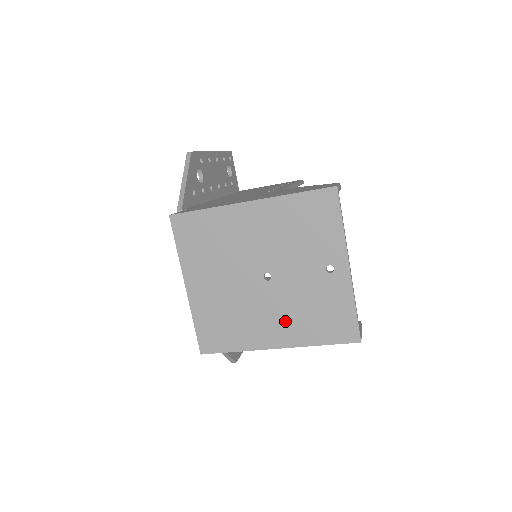
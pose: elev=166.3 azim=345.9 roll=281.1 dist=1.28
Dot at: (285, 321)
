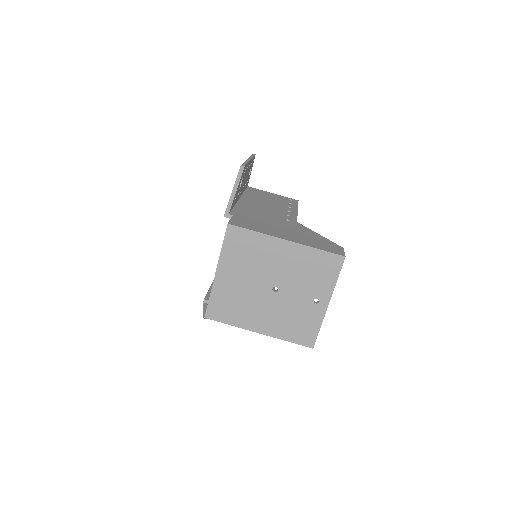
Dot at: (273, 319)
